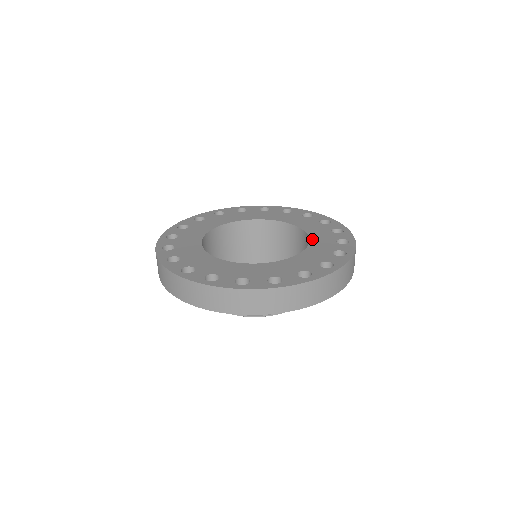
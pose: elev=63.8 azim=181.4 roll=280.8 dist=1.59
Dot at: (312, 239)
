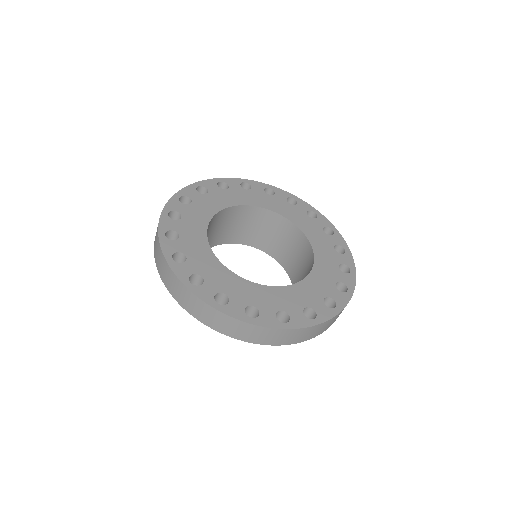
Dot at: (305, 232)
